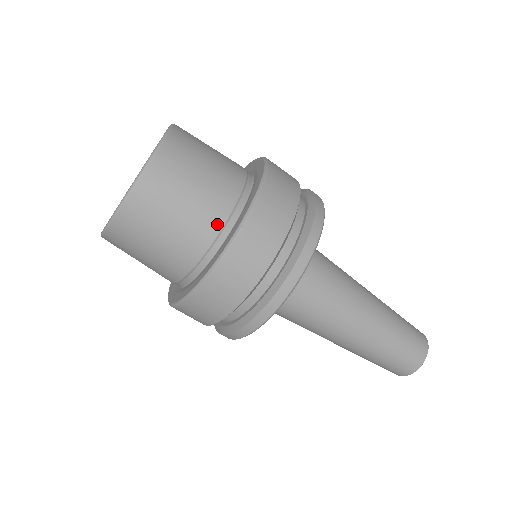
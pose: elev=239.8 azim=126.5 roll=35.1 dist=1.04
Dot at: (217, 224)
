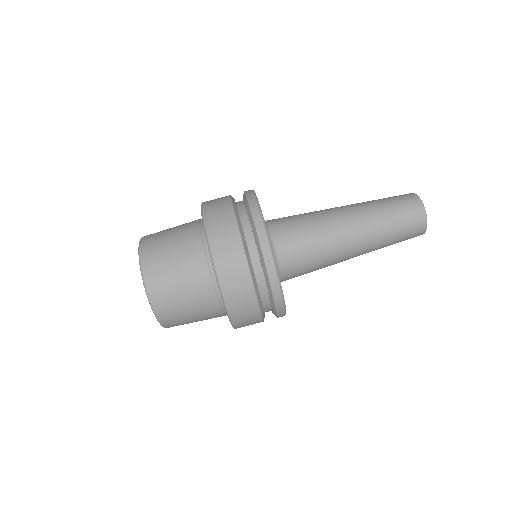
Dot at: occluded
